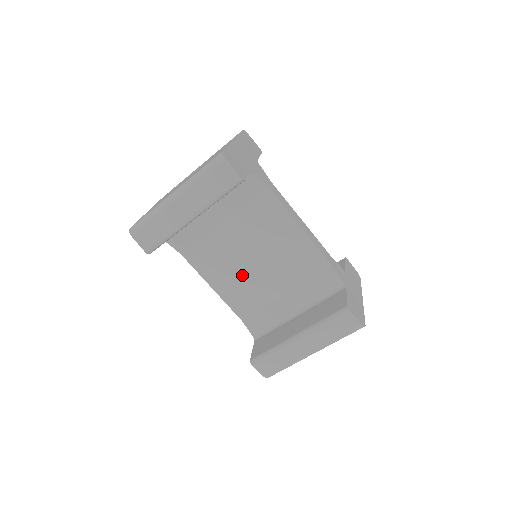
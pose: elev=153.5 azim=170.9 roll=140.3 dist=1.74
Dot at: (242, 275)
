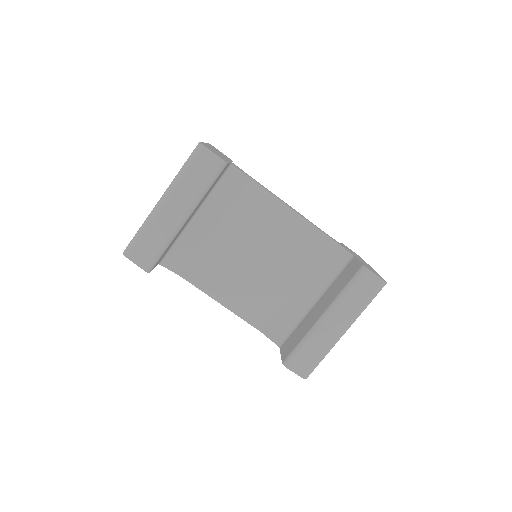
Dot at: (248, 279)
